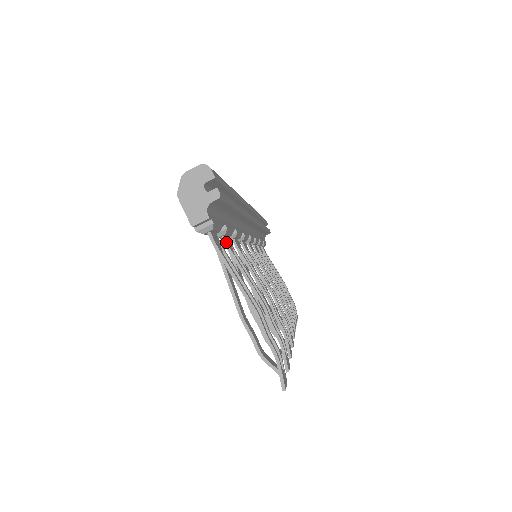
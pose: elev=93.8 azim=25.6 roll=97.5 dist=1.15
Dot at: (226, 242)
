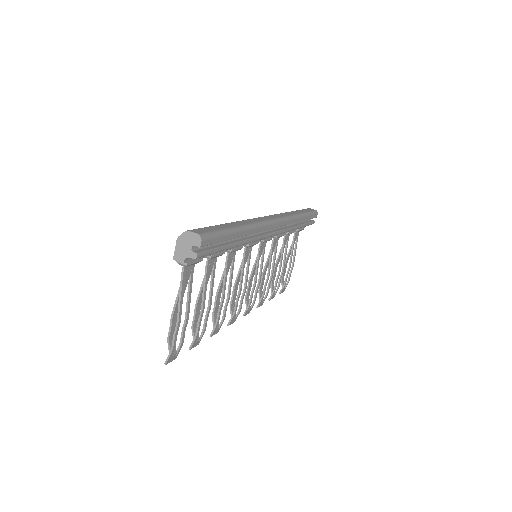
Dot at: (207, 263)
